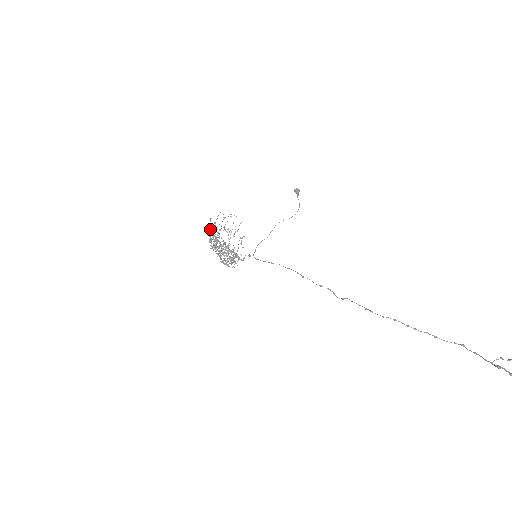
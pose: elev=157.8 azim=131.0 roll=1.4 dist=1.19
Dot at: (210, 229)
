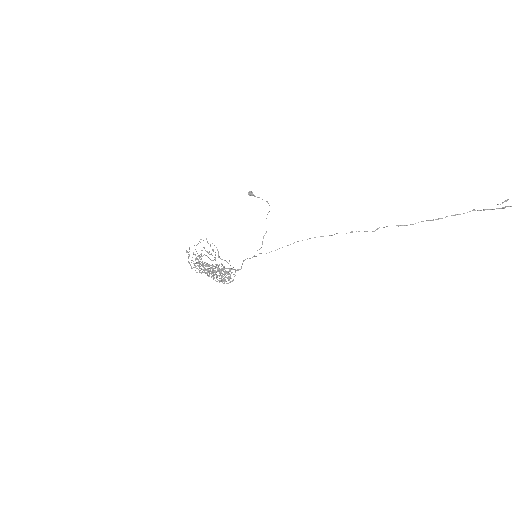
Dot at: (188, 262)
